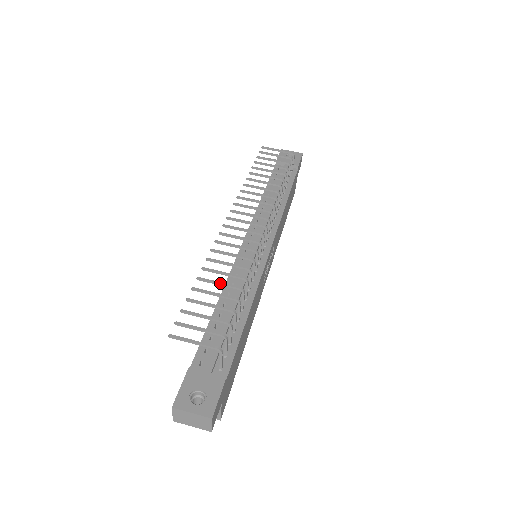
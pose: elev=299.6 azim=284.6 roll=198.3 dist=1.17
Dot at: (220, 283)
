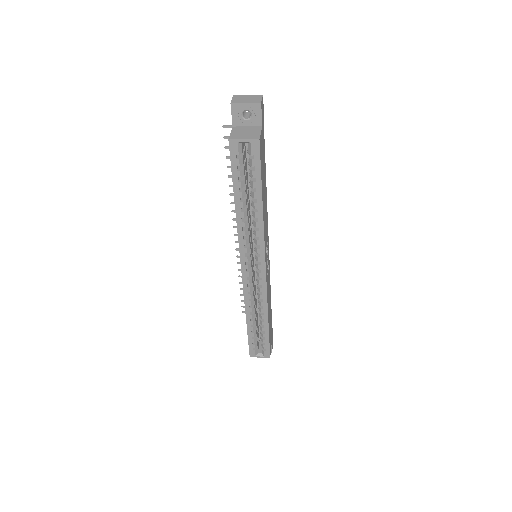
Dot at: occluded
